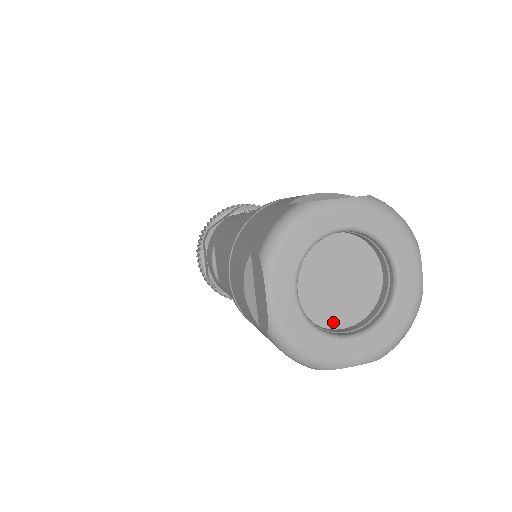
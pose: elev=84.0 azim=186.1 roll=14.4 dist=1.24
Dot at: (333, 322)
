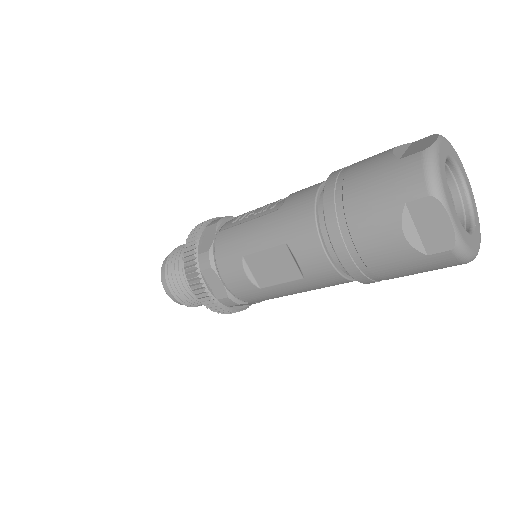
Dot at: occluded
